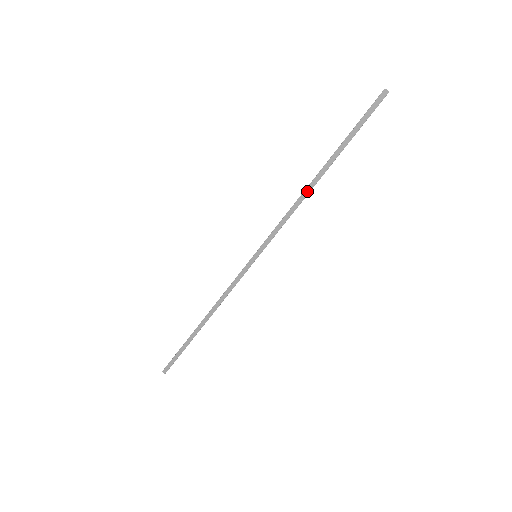
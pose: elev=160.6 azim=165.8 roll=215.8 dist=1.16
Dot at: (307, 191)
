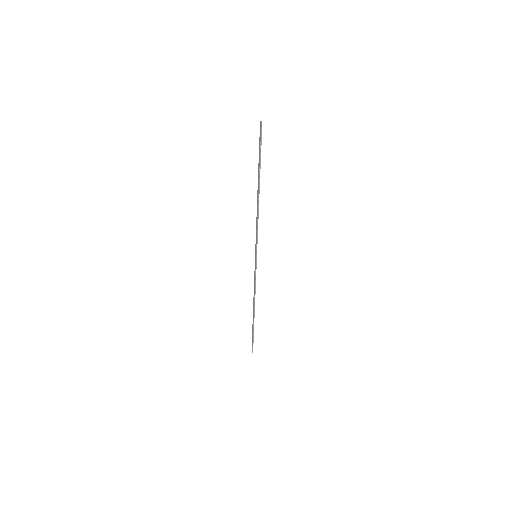
Dot at: (258, 203)
